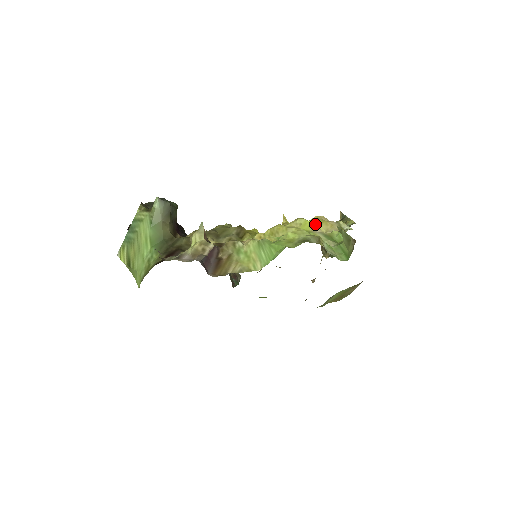
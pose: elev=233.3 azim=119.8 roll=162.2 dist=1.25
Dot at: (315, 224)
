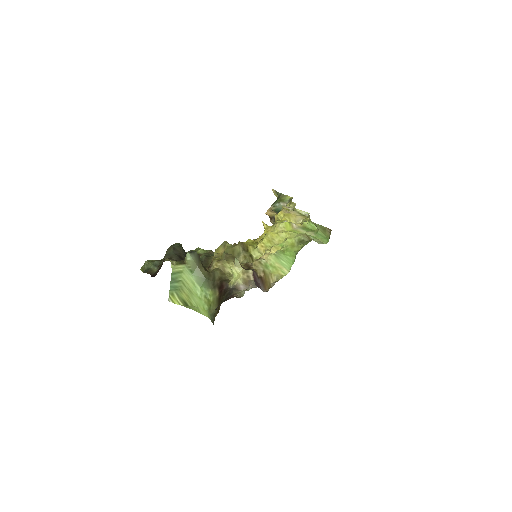
Dot at: (291, 223)
